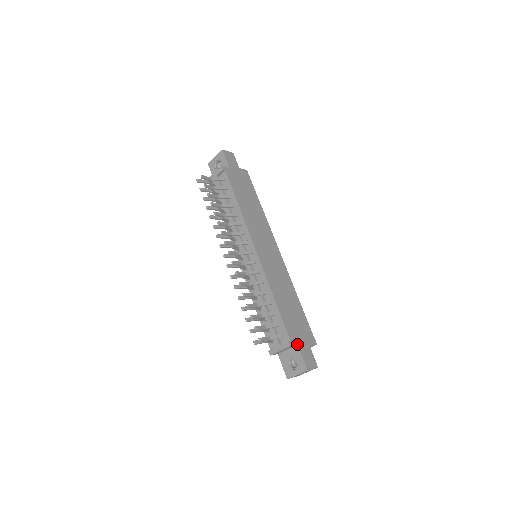
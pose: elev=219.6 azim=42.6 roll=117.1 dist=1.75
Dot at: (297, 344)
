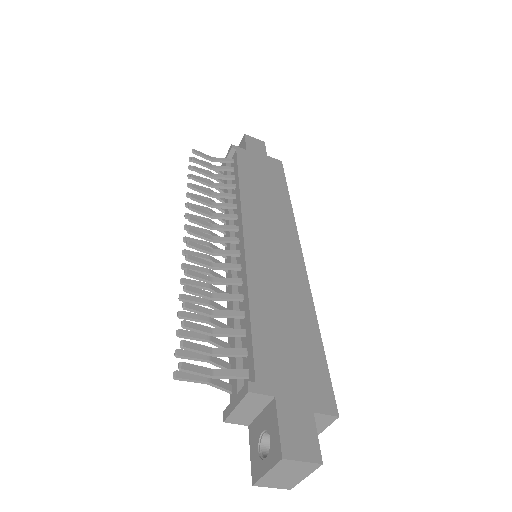
Dot at: (274, 396)
